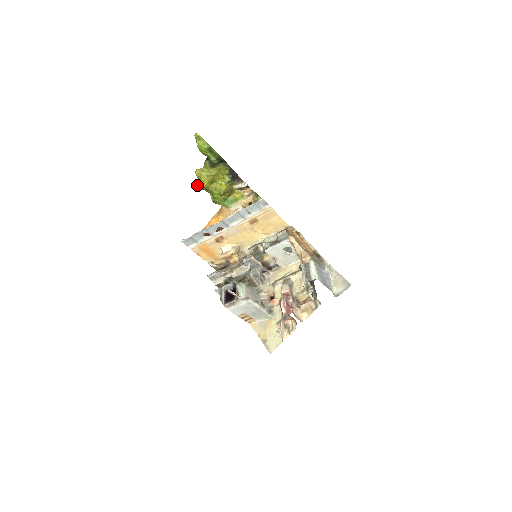
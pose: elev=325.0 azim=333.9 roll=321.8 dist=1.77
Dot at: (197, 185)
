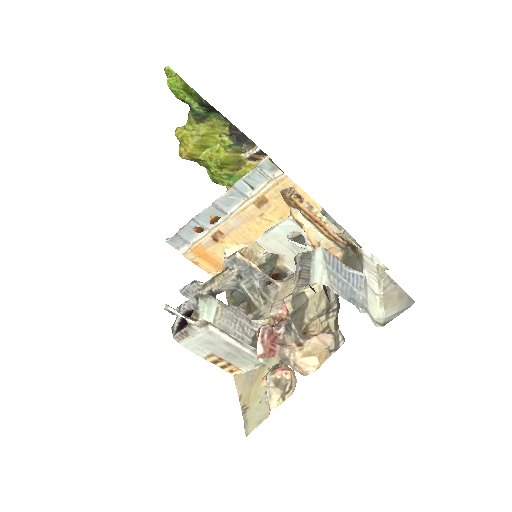
Dot at: (179, 152)
